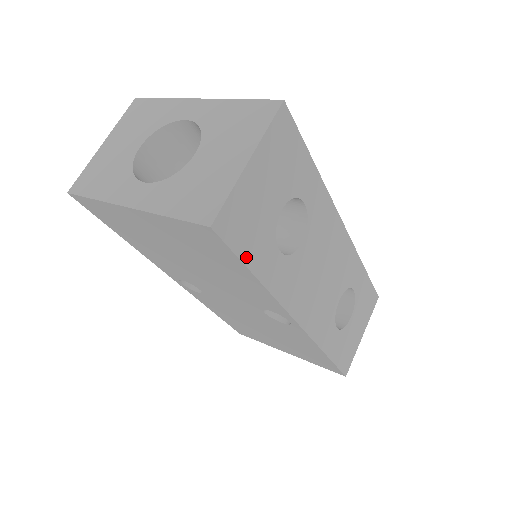
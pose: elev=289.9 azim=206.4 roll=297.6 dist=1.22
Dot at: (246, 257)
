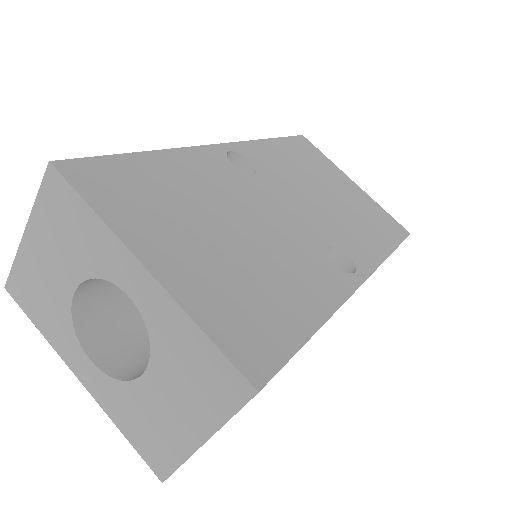
Dot at: occluded
